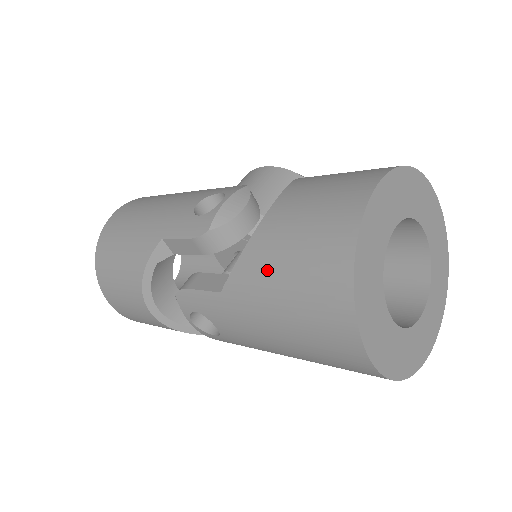
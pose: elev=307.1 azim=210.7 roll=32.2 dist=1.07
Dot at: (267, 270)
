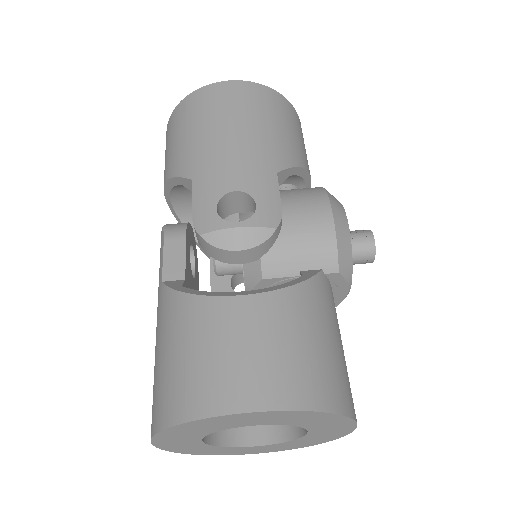
Dot at: (170, 330)
